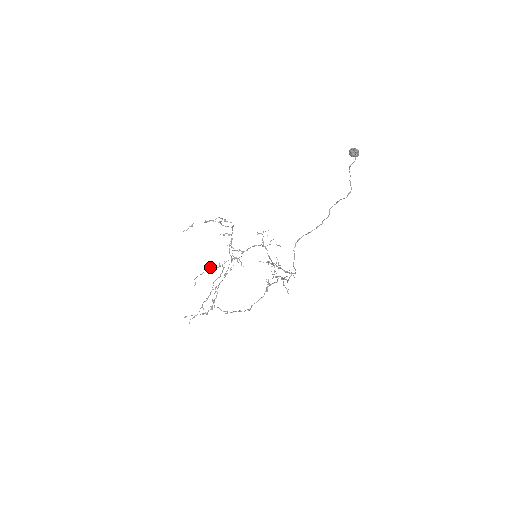
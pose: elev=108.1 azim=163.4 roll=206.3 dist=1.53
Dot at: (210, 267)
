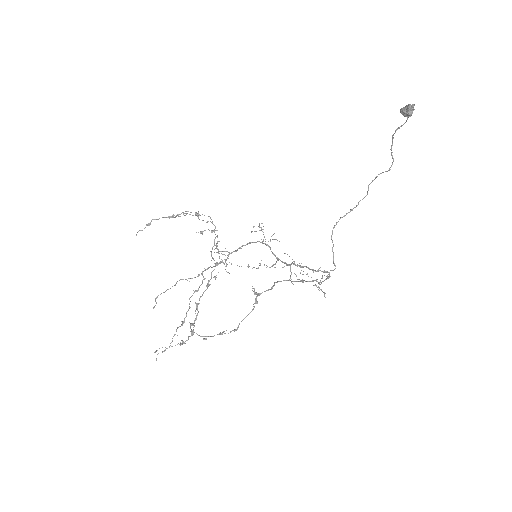
Dot at: occluded
